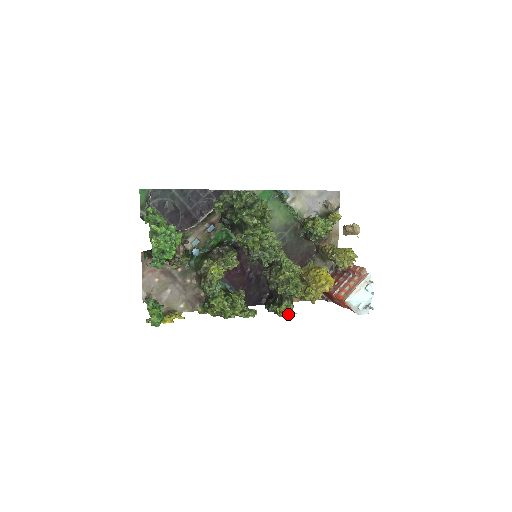
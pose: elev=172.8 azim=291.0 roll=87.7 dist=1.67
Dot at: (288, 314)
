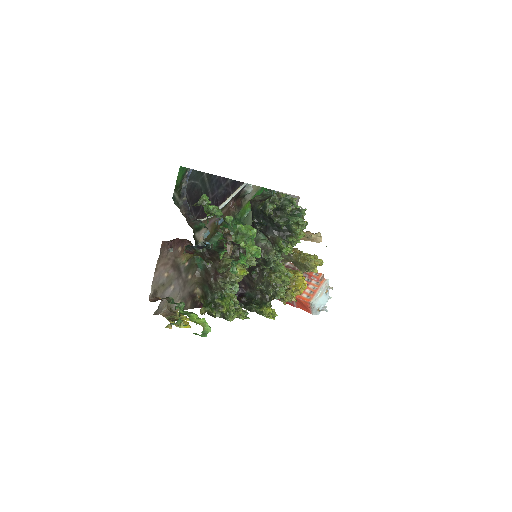
Dot at: (274, 315)
